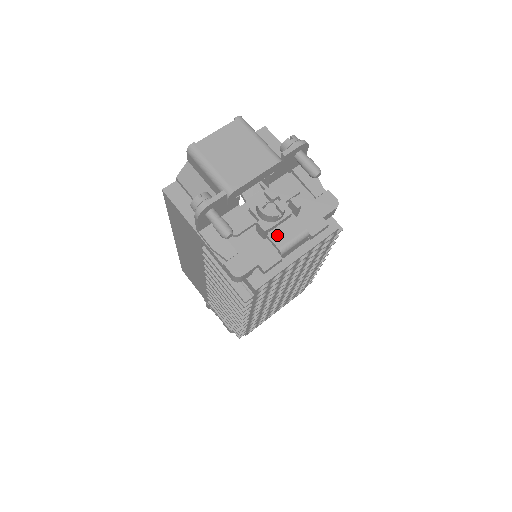
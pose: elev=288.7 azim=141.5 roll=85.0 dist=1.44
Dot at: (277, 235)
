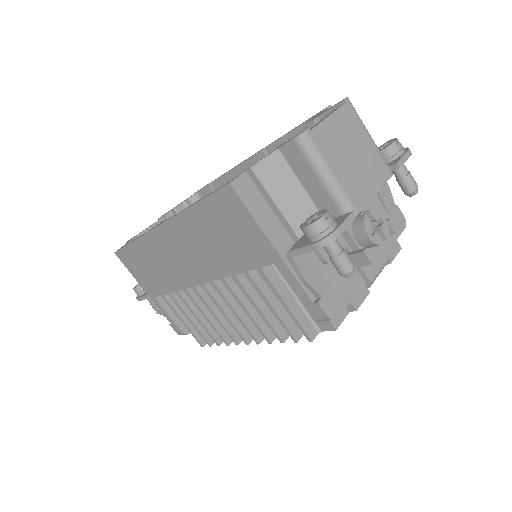
Dot at: occluded
